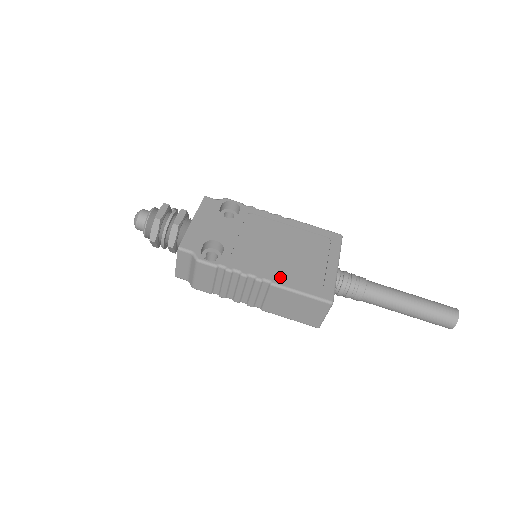
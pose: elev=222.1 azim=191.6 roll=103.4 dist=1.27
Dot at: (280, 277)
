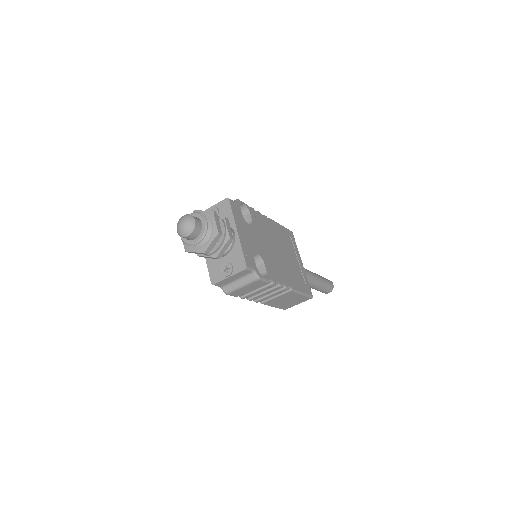
Dot at: (292, 282)
